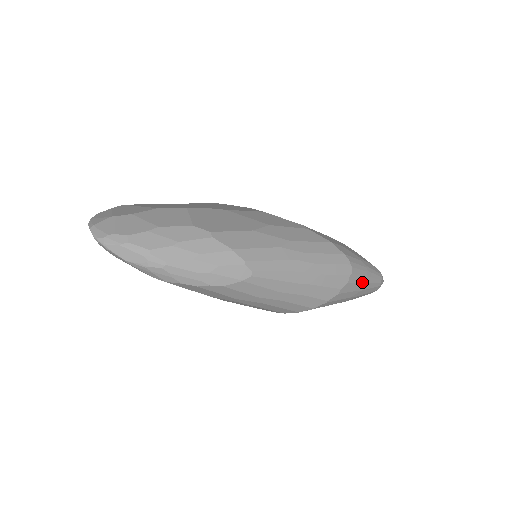
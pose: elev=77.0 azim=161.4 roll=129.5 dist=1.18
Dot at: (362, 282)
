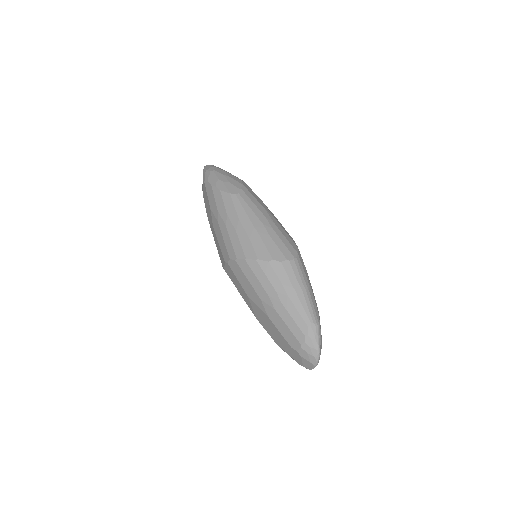
Dot at: (293, 286)
